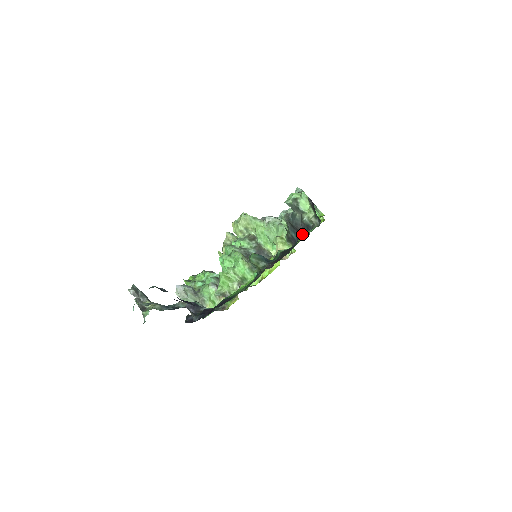
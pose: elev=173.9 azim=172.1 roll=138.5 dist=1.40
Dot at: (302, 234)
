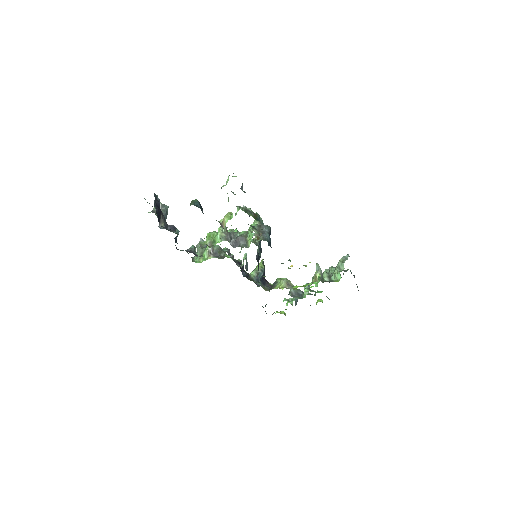
Dot at: occluded
